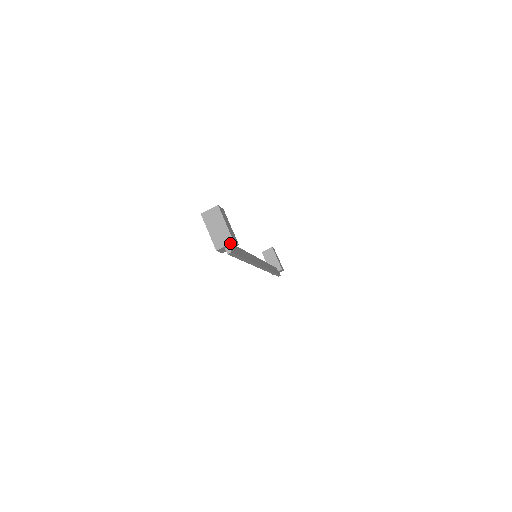
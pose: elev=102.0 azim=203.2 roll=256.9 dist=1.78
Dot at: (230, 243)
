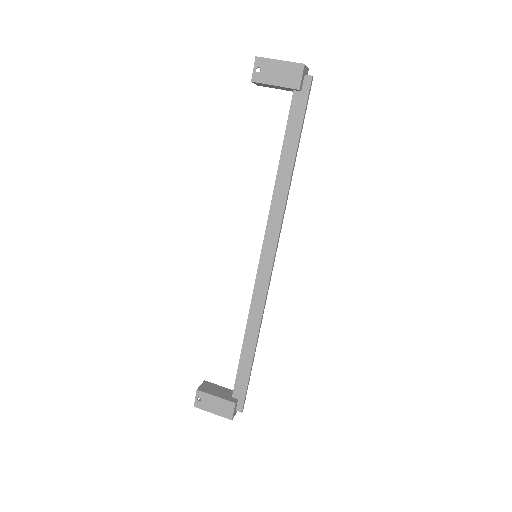
Dot at: (307, 67)
